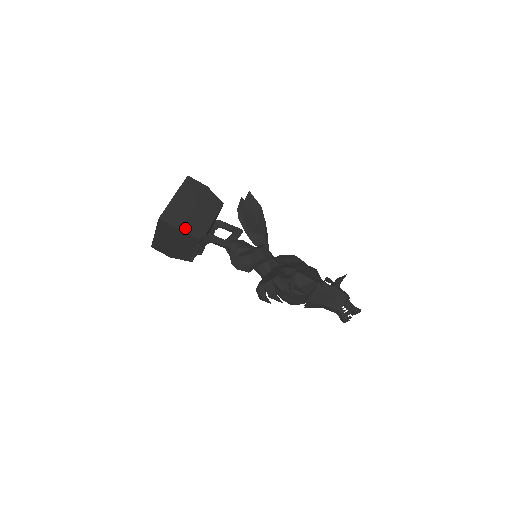
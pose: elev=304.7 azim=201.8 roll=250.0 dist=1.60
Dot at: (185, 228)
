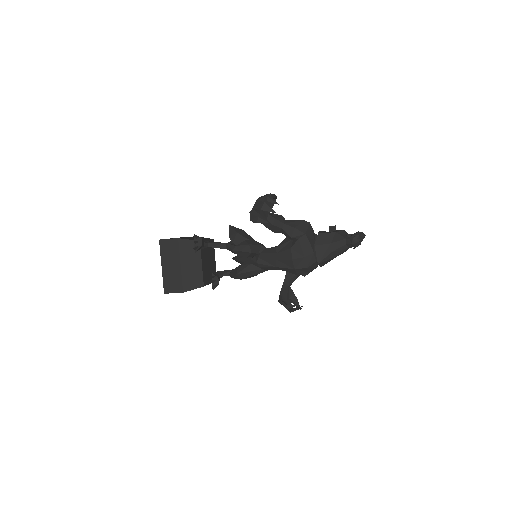
Dot at: (183, 238)
